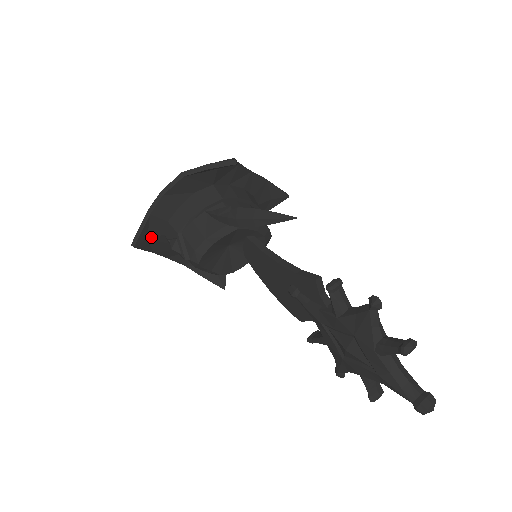
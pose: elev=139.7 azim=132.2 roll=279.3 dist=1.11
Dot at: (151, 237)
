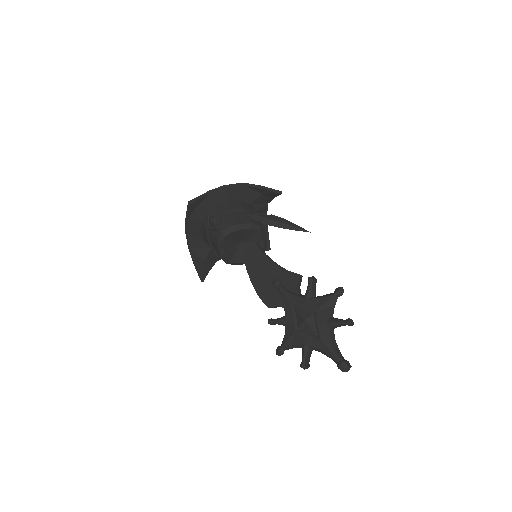
Dot at: (199, 207)
